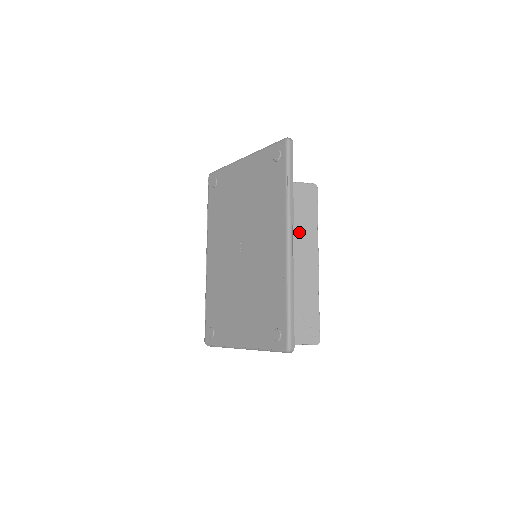
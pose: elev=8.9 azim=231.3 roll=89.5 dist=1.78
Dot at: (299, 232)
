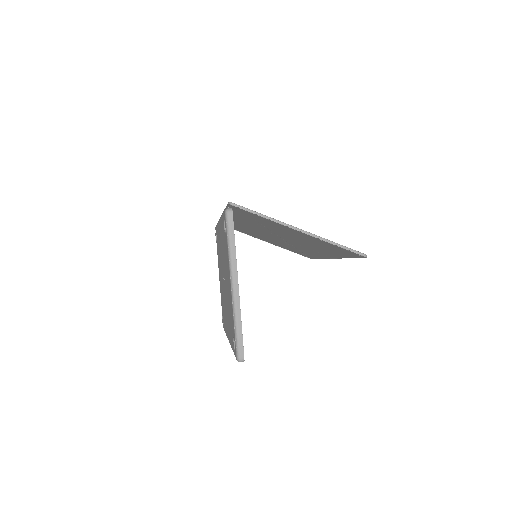
Dot at: (324, 250)
